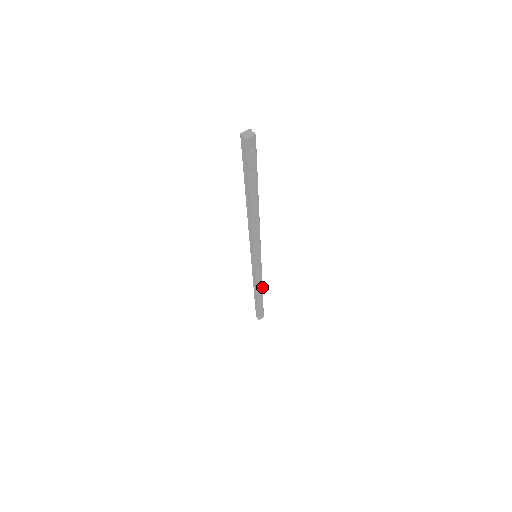
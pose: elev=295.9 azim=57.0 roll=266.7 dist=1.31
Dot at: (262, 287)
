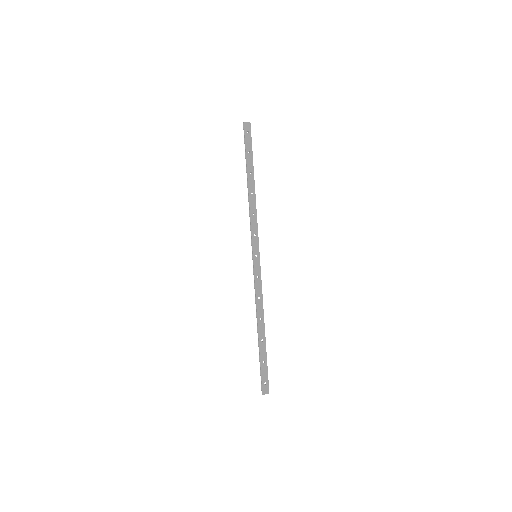
Dot at: occluded
